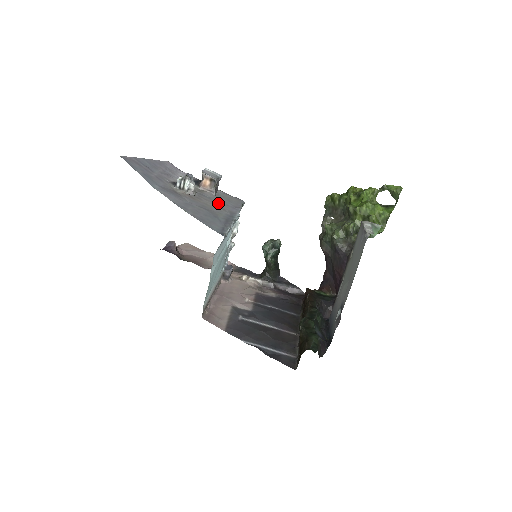
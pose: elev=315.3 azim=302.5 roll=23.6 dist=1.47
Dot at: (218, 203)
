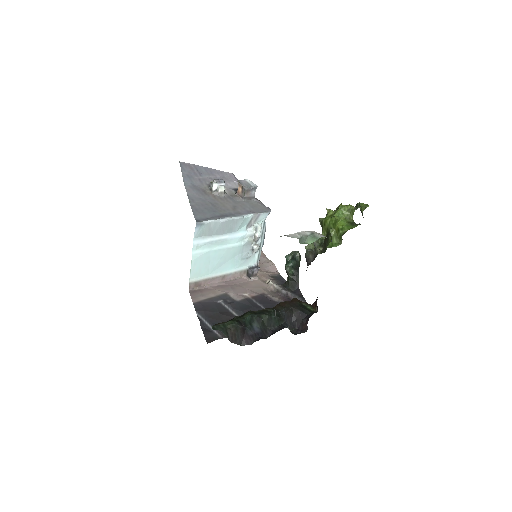
Dot at: (236, 205)
